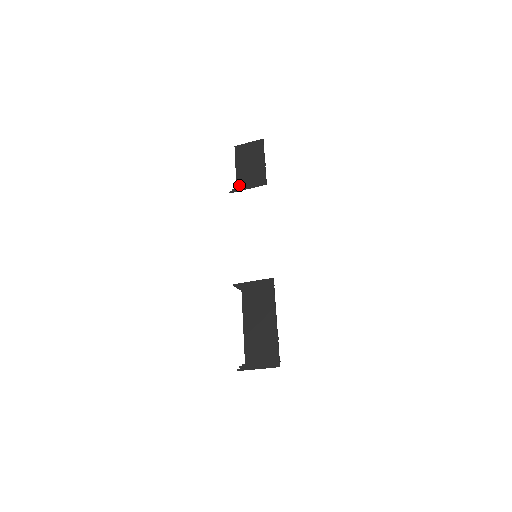
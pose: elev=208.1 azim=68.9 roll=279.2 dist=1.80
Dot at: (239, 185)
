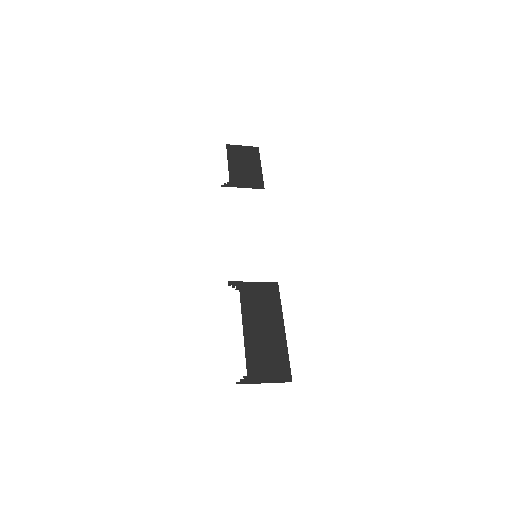
Dot at: (233, 181)
